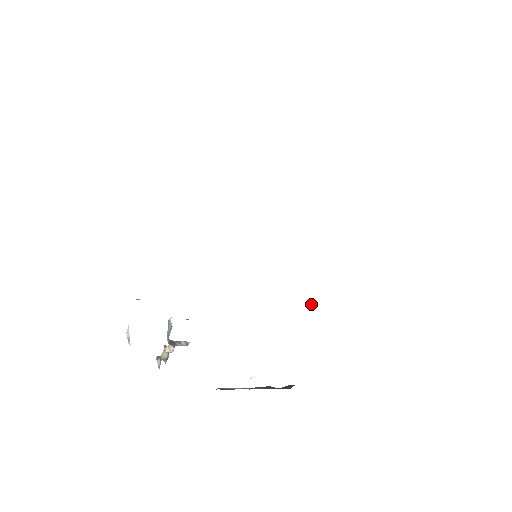
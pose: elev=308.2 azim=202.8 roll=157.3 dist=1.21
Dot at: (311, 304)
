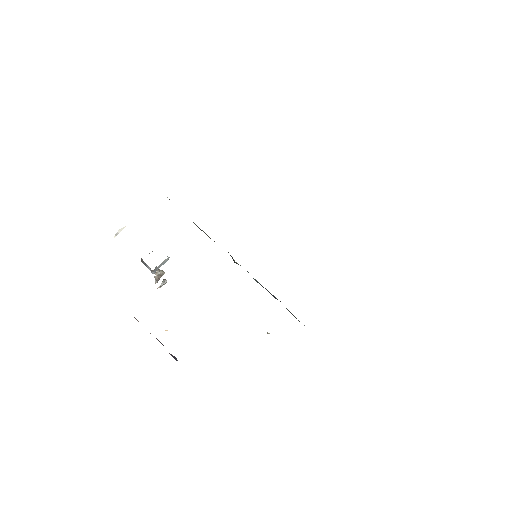
Dot at: occluded
